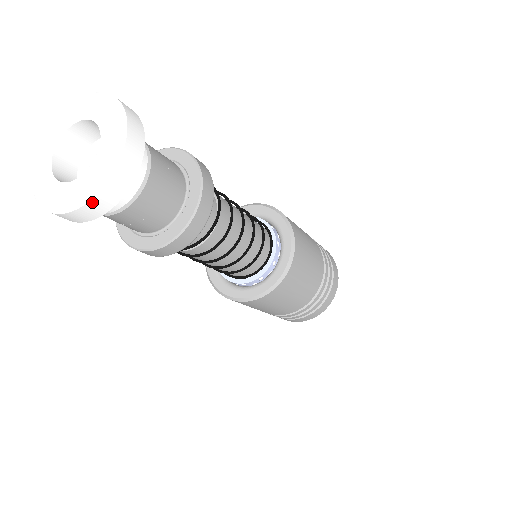
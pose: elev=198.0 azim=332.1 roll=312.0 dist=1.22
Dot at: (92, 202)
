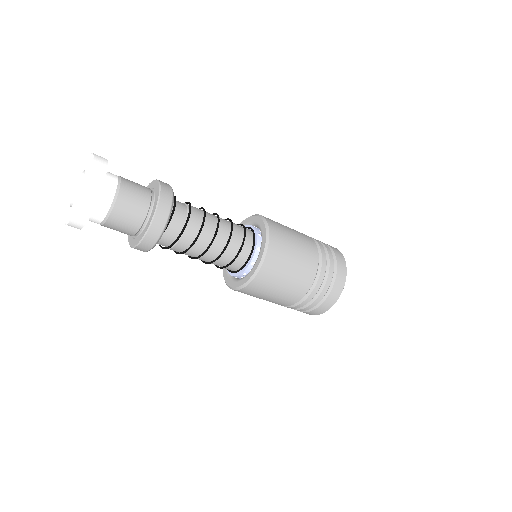
Dot at: occluded
